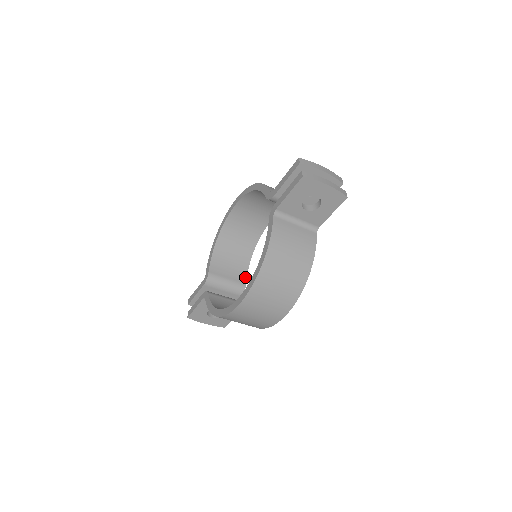
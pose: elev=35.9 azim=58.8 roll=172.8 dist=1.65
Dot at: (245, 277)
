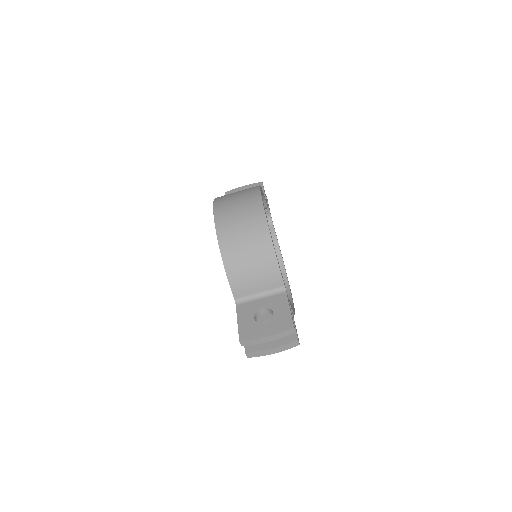
Dot at: occluded
